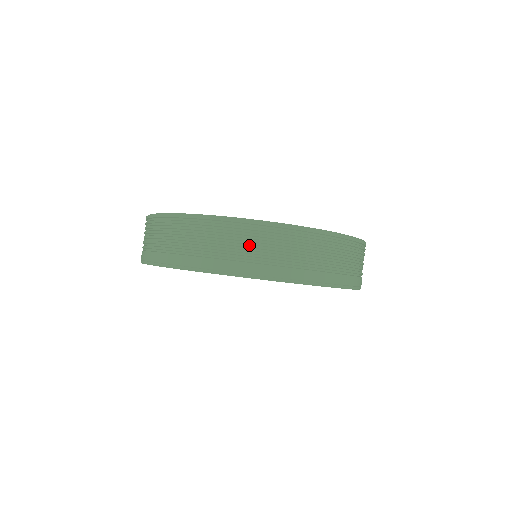
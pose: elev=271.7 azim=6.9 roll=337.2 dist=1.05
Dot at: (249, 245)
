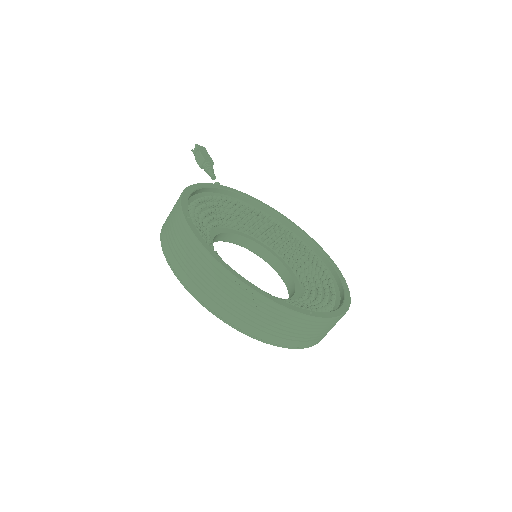
Dot at: occluded
